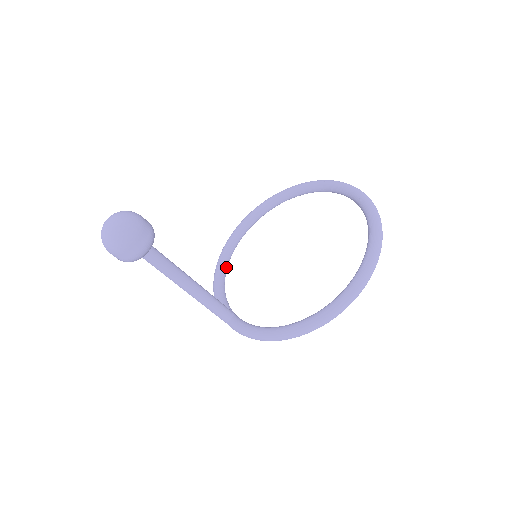
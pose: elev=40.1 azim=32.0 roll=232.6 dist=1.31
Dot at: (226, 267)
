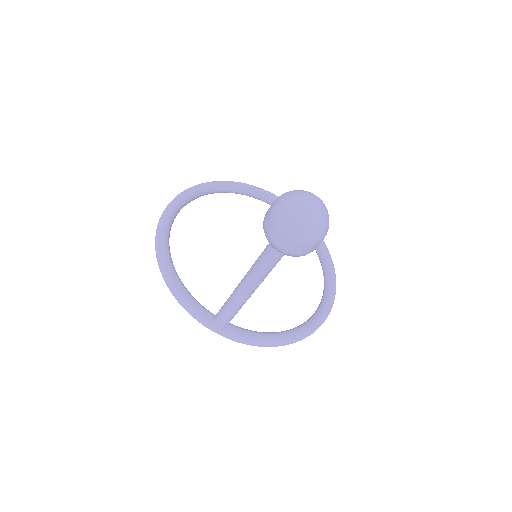
Dot at: (171, 260)
